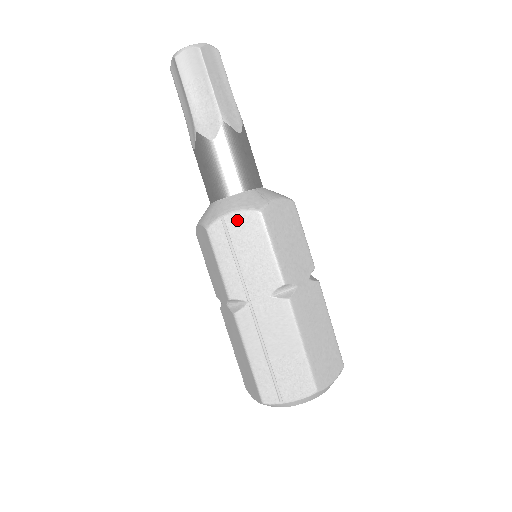
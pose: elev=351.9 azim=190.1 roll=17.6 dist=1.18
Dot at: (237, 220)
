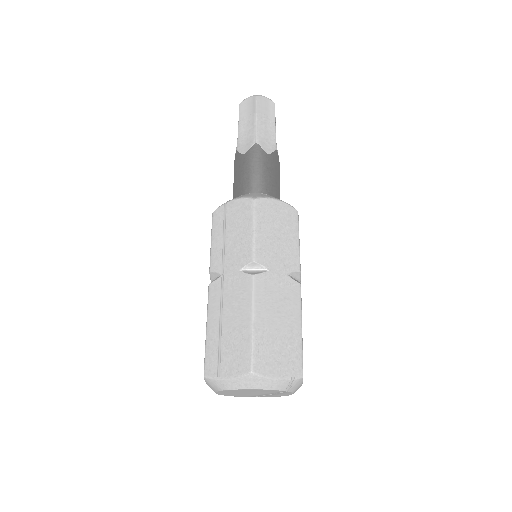
Dot at: (235, 205)
